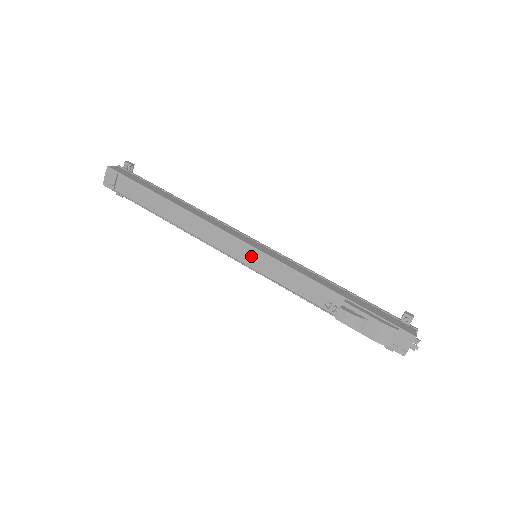
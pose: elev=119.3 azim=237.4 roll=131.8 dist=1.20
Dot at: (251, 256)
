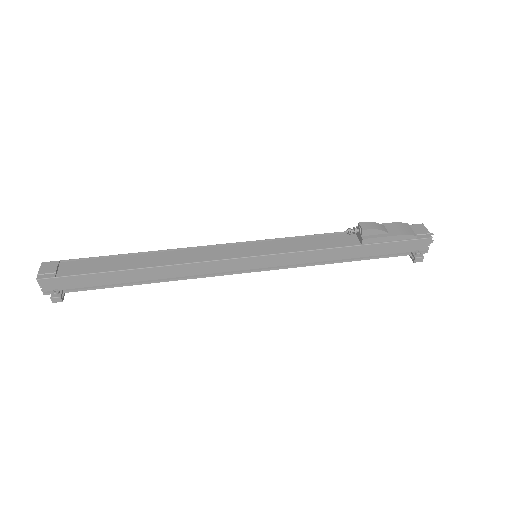
Dot at: (253, 249)
